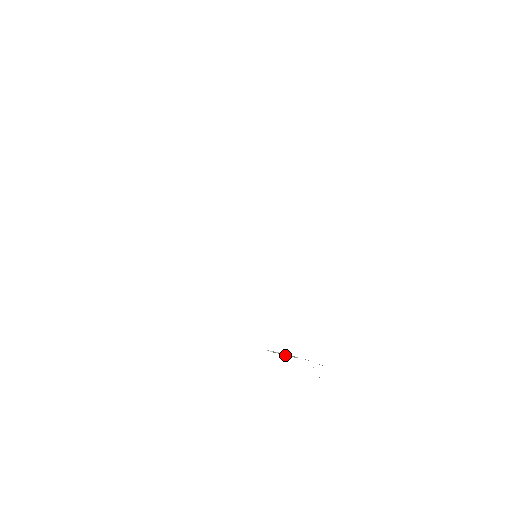
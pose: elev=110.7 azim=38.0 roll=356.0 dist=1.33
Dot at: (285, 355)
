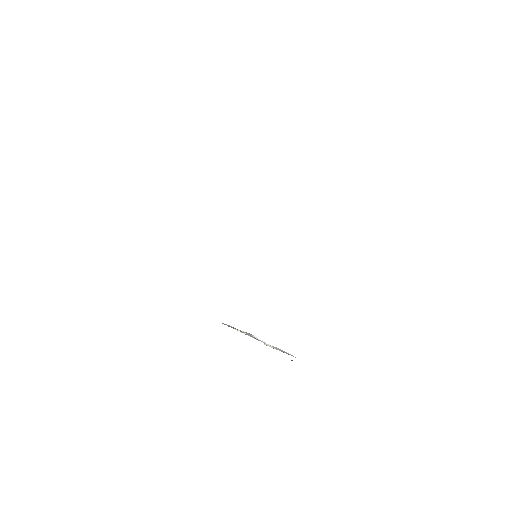
Dot at: (243, 333)
